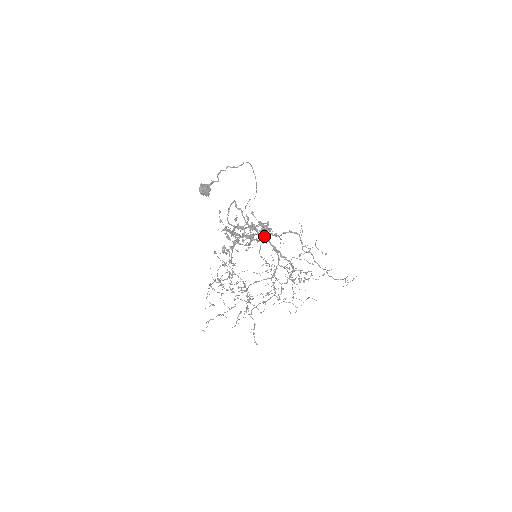
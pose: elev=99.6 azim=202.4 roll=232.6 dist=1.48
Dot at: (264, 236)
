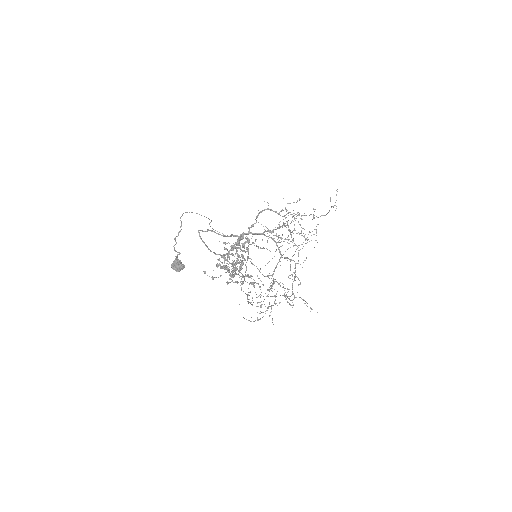
Dot at: occluded
